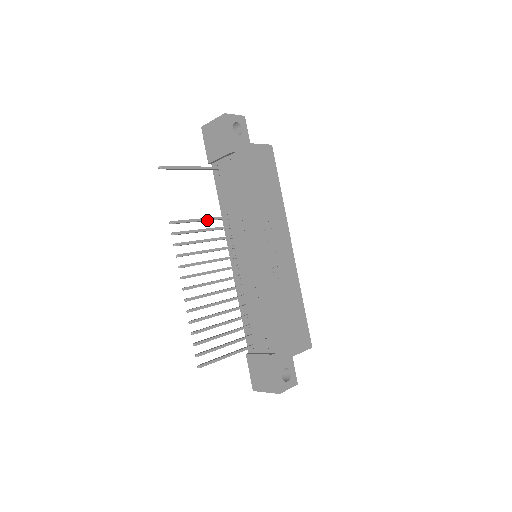
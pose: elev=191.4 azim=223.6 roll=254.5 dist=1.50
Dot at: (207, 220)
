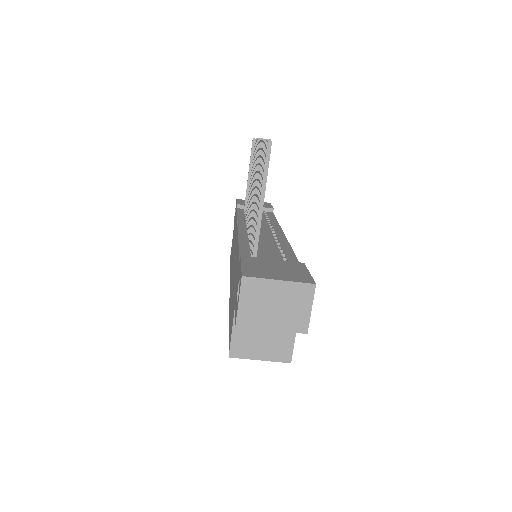
Dot at: occluded
